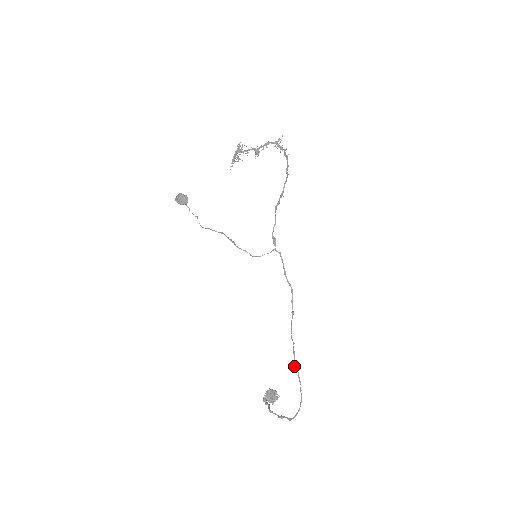
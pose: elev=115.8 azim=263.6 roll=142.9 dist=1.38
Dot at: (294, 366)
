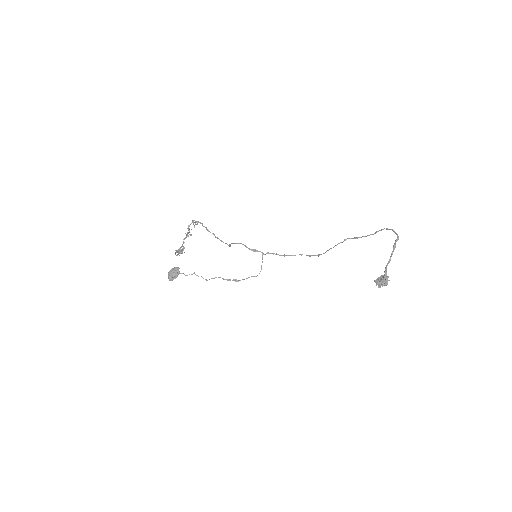
Dot at: occluded
